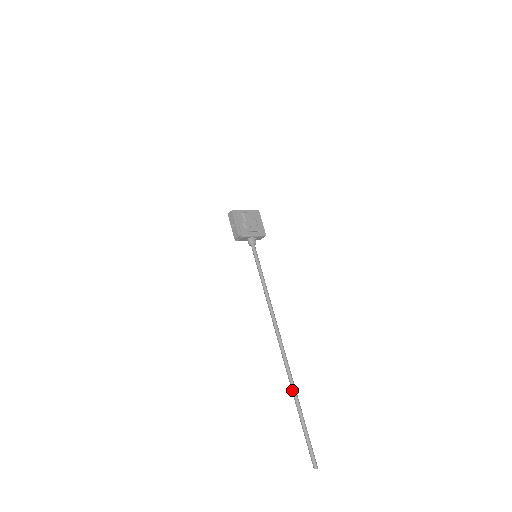
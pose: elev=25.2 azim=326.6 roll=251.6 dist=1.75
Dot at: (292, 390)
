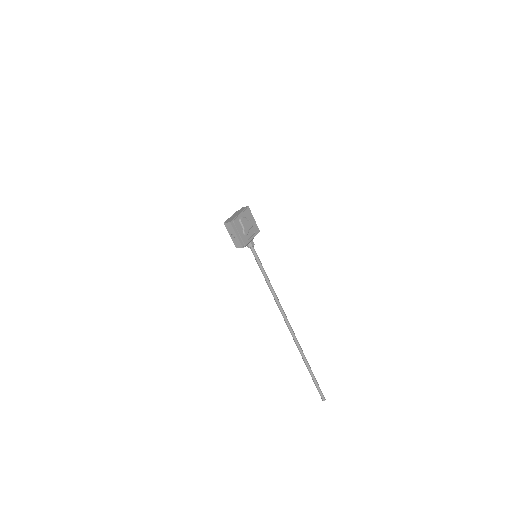
Dot at: (302, 357)
